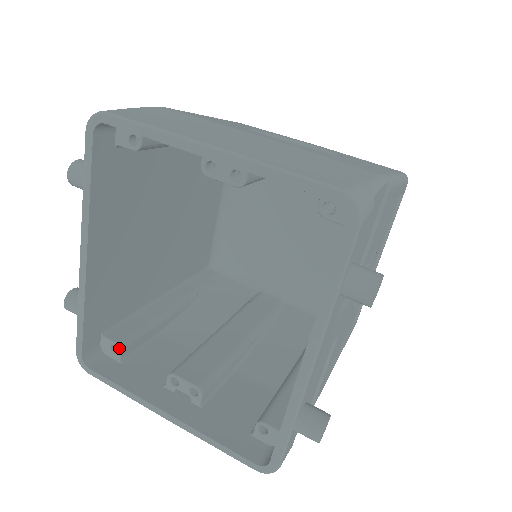
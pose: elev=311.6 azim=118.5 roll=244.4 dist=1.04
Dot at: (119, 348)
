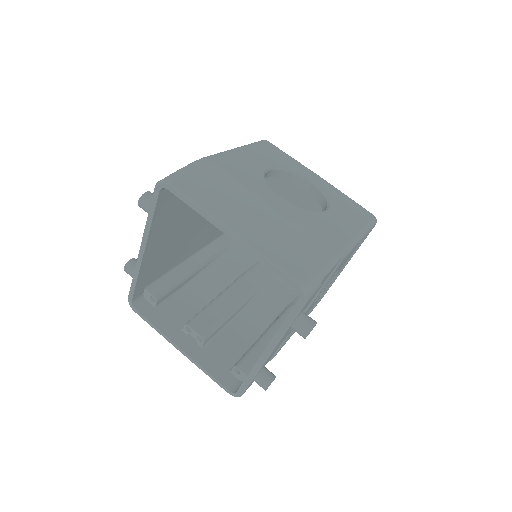
Dot at: (156, 300)
